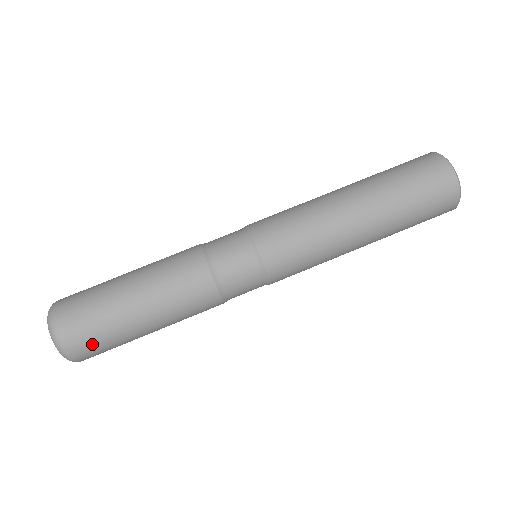
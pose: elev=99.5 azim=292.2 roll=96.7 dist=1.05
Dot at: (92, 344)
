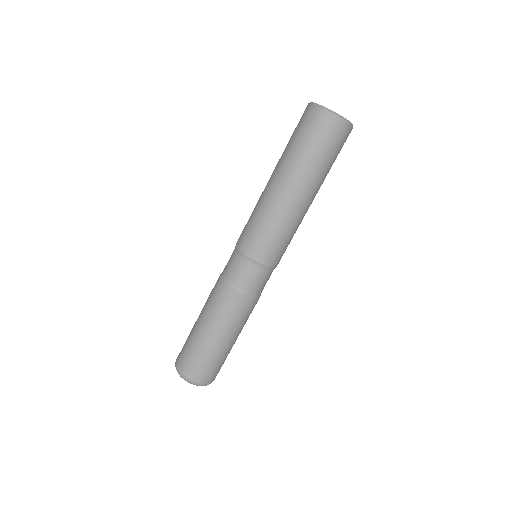
Dot at: (200, 368)
